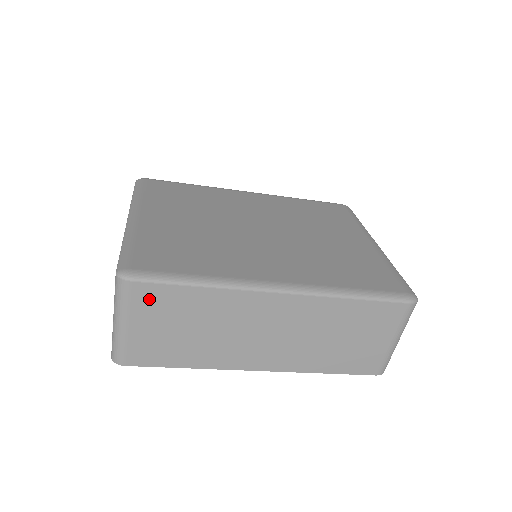
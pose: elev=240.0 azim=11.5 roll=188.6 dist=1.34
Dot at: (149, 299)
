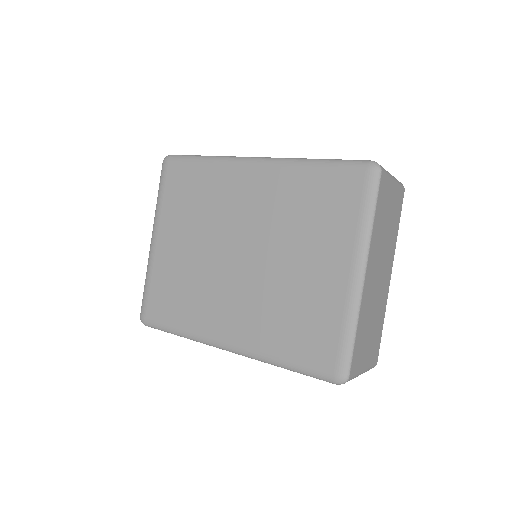
Dot at: occluded
